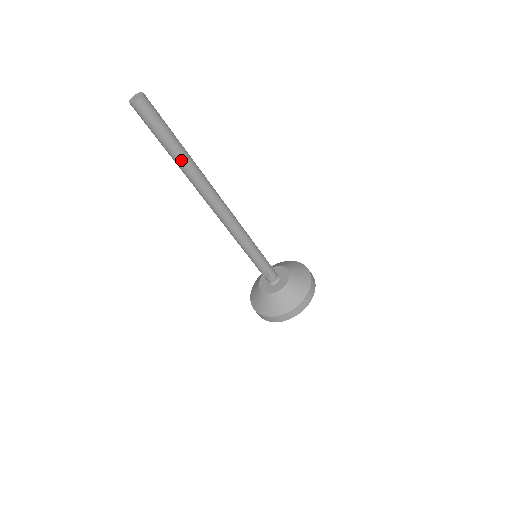
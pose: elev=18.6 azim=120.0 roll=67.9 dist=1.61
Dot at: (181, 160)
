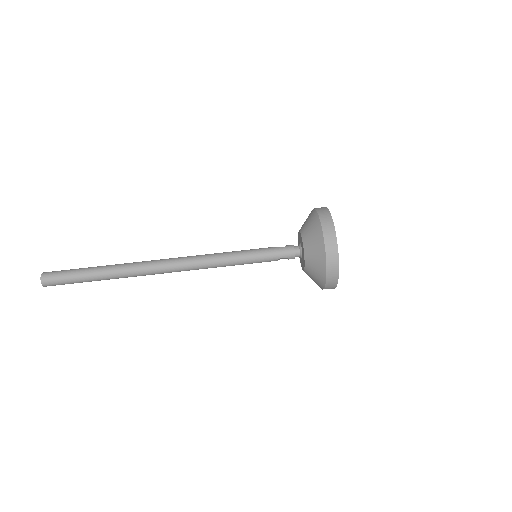
Dot at: (108, 278)
